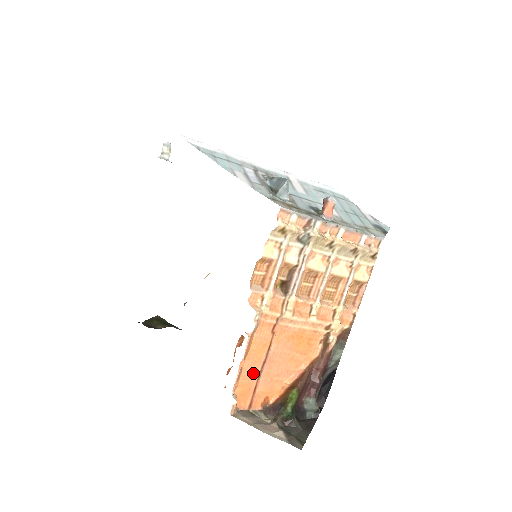
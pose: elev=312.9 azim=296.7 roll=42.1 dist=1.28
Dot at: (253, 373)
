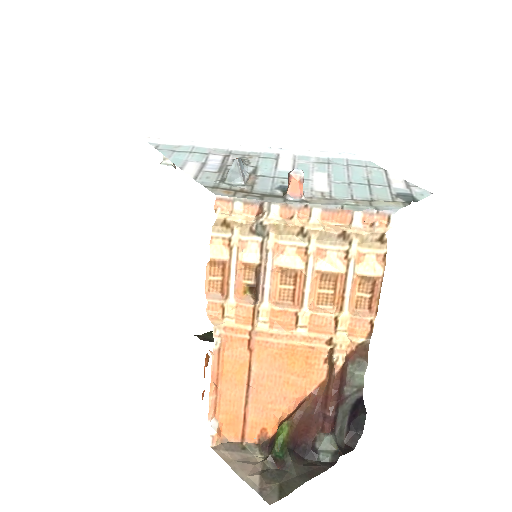
Dot at: (237, 398)
